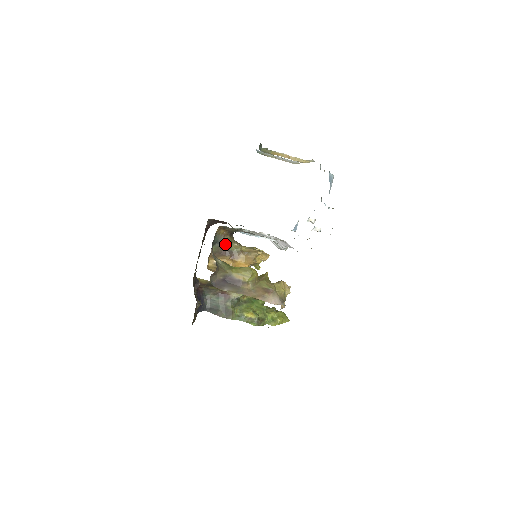
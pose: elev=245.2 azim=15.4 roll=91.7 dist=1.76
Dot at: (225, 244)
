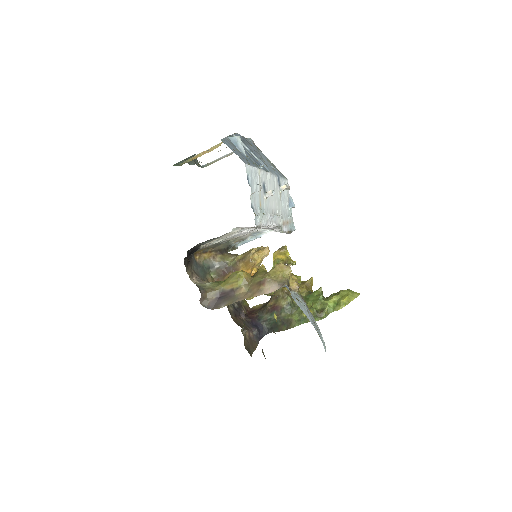
Dot at: (220, 264)
